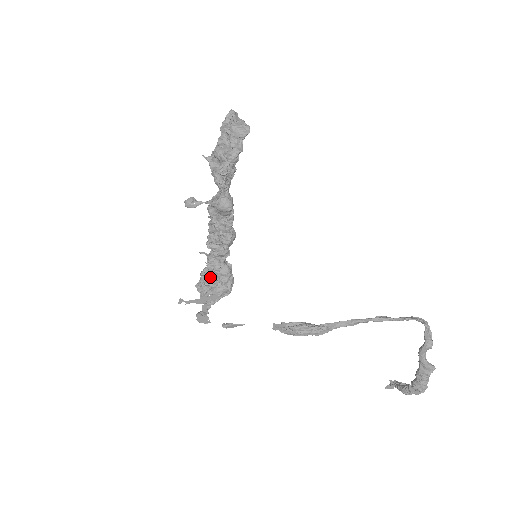
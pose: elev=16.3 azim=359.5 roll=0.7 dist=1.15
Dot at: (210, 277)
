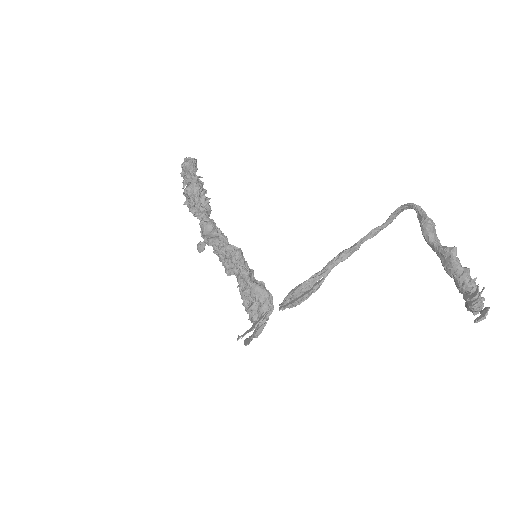
Dot at: (249, 302)
